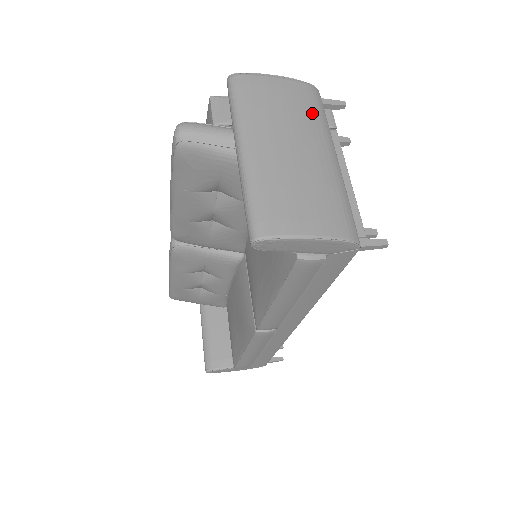
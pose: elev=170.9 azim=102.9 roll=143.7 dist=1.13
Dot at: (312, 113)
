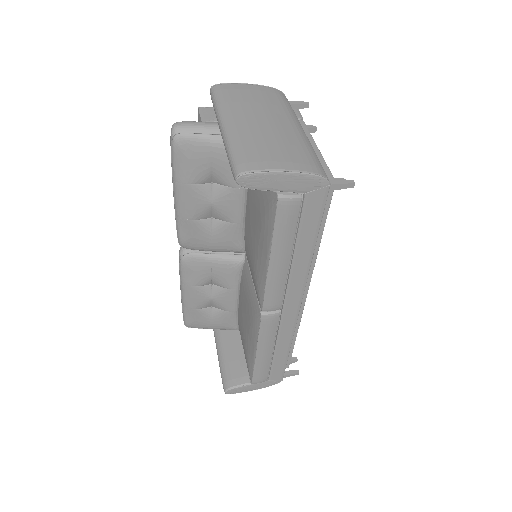
Dot at: (279, 104)
